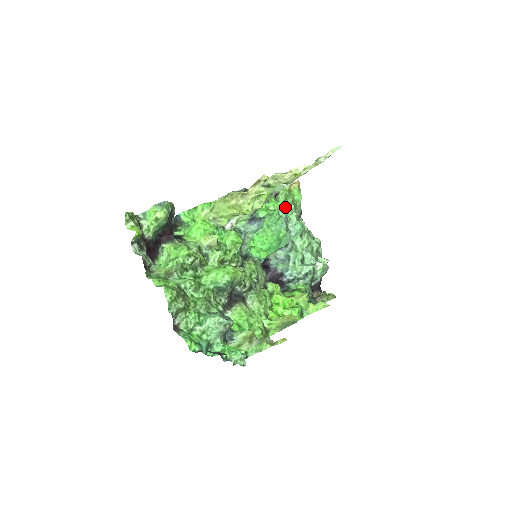
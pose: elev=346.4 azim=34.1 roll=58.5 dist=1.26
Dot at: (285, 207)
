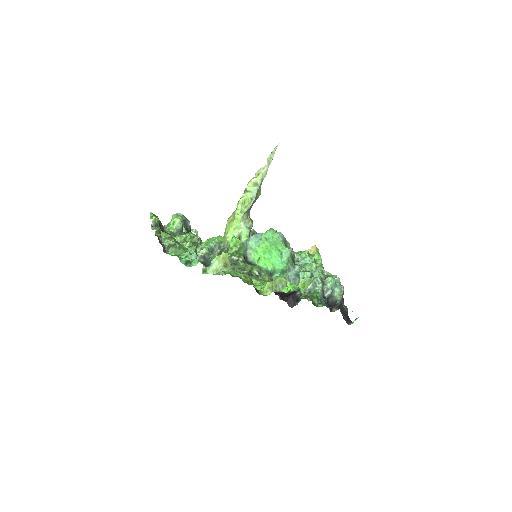
Dot at: occluded
